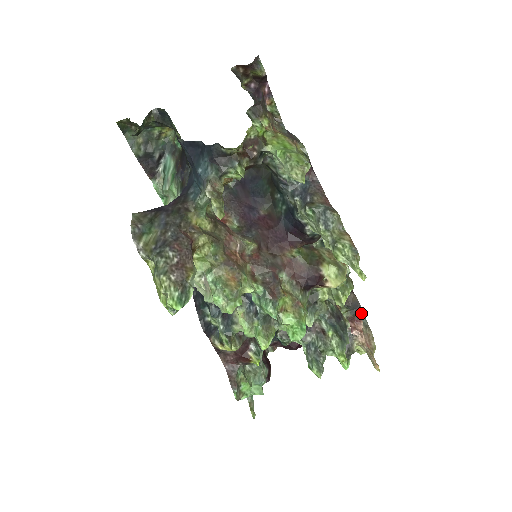
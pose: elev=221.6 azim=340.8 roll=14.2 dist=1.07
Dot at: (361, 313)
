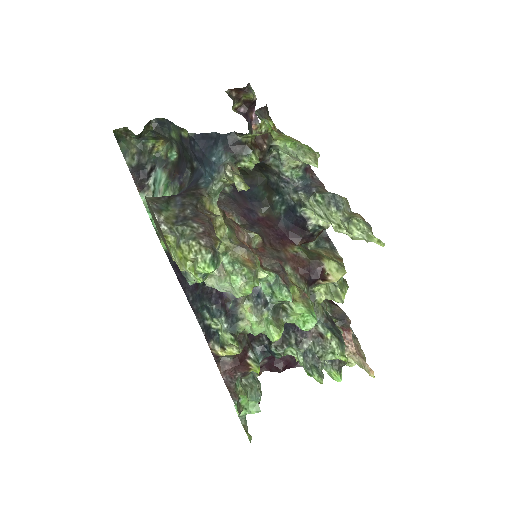
Dot at: (349, 323)
